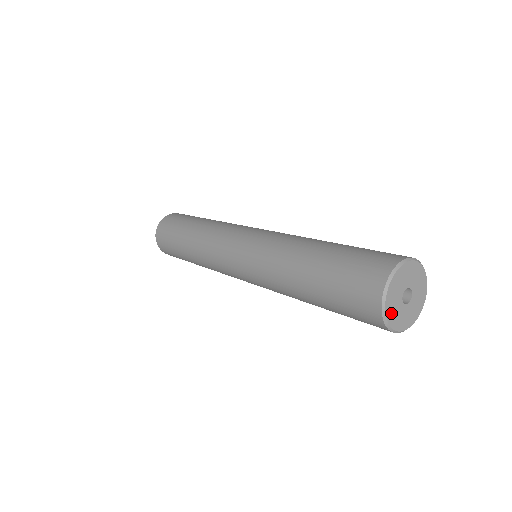
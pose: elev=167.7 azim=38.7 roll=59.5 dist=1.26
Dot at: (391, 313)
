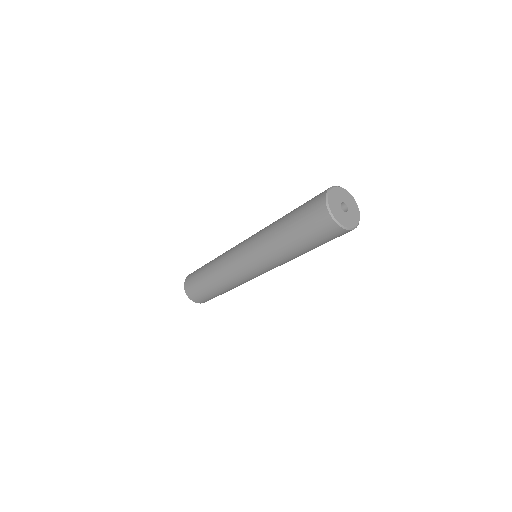
Dot at: (335, 213)
